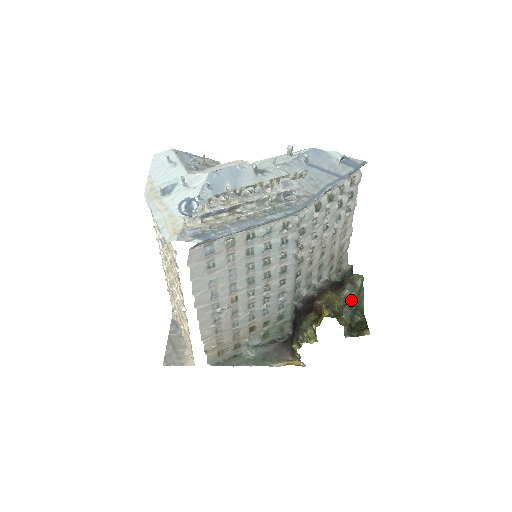
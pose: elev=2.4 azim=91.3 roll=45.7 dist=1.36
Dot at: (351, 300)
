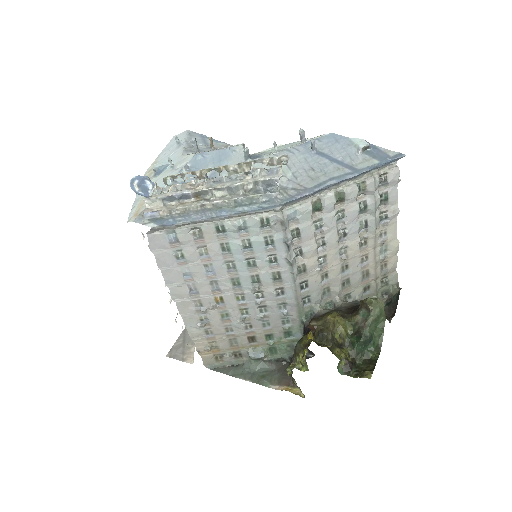
Dot at: (361, 329)
